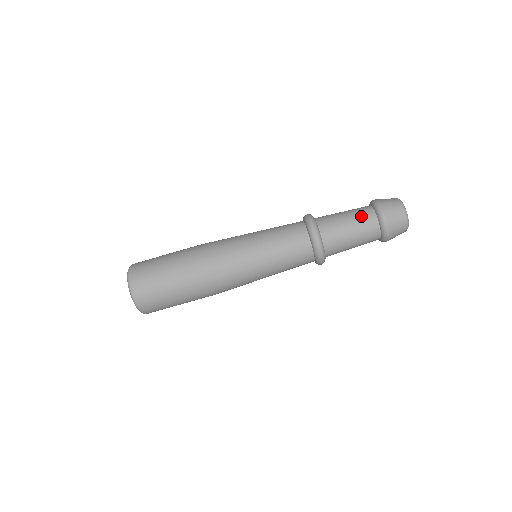
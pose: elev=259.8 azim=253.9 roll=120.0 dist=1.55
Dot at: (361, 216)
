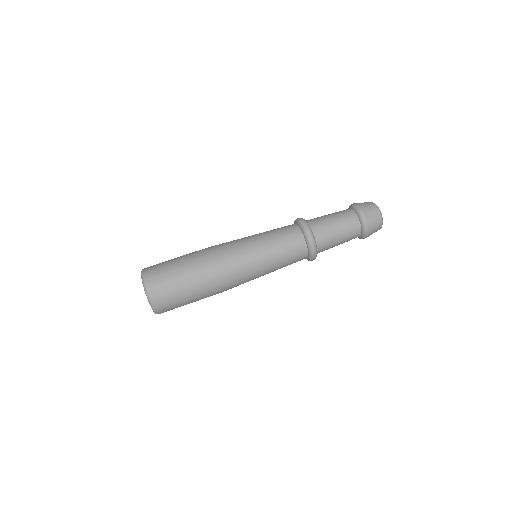
Dot at: (339, 211)
